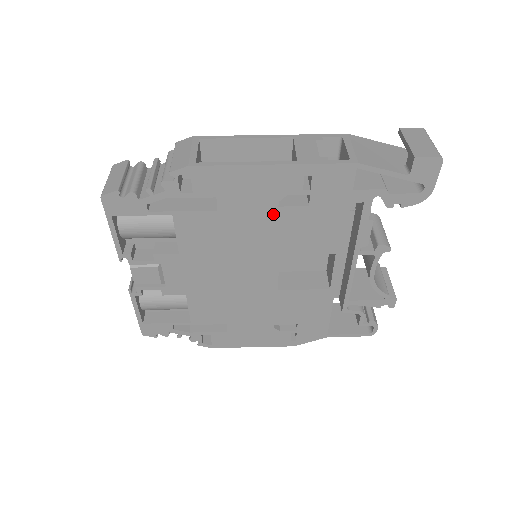
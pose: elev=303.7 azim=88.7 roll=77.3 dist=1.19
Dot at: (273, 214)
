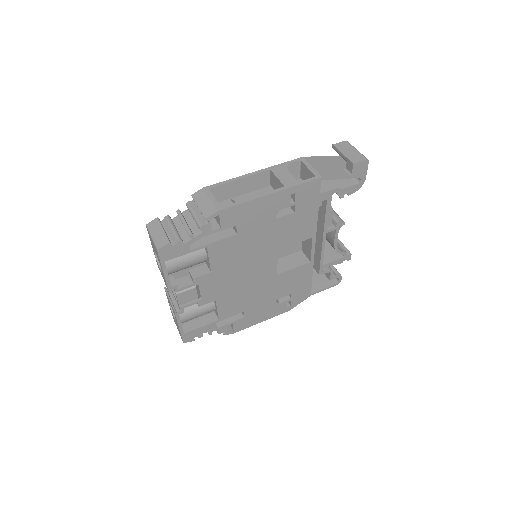
Dot at: (272, 225)
